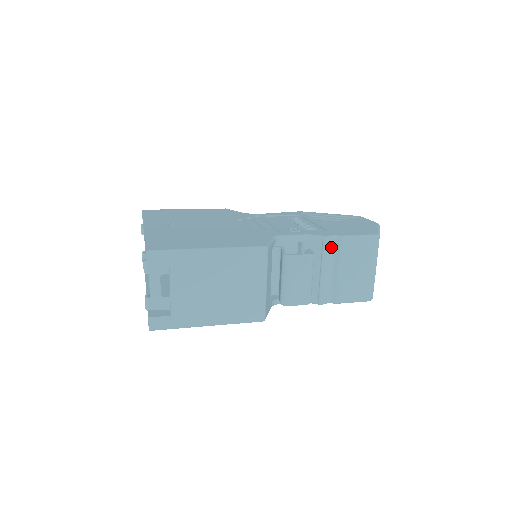
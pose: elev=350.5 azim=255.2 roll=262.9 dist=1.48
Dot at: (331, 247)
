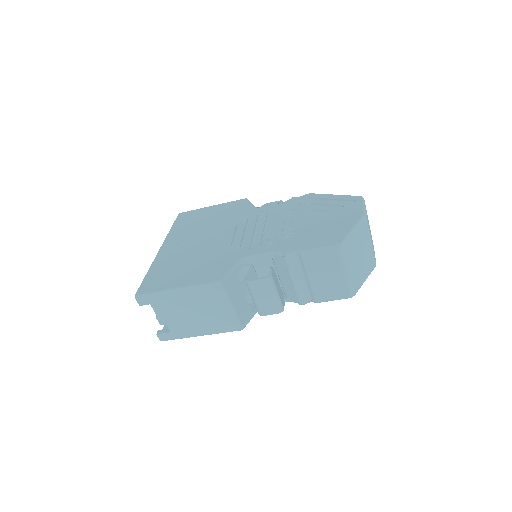
Dot at: (294, 261)
